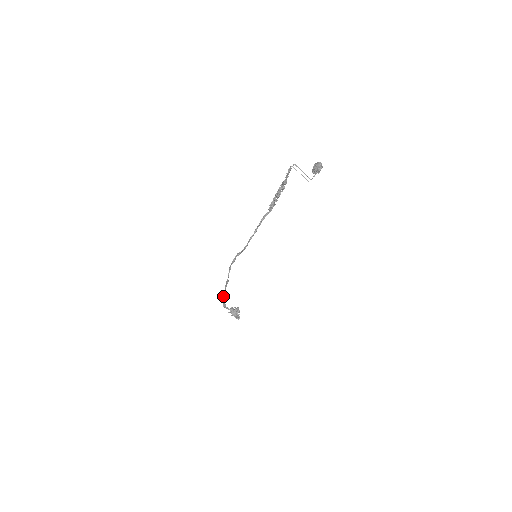
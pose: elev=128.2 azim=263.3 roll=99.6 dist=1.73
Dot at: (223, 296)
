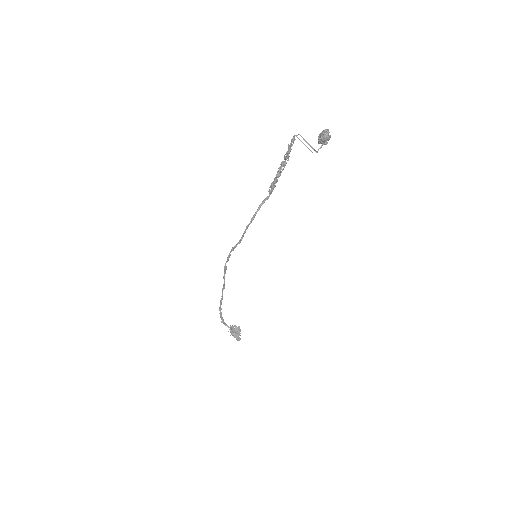
Dot at: (220, 307)
